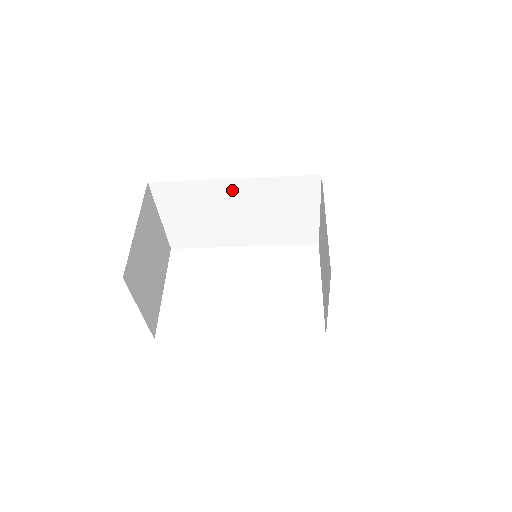
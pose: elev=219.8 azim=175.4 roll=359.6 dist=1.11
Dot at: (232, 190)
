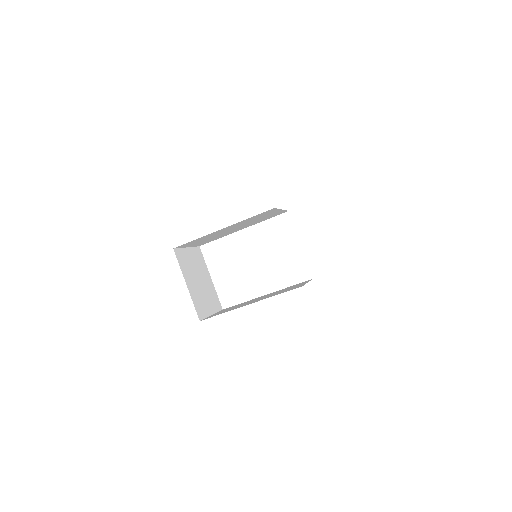
Dot at: occluded
